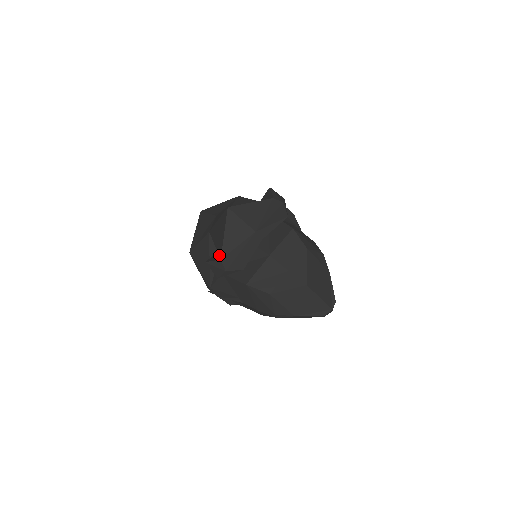
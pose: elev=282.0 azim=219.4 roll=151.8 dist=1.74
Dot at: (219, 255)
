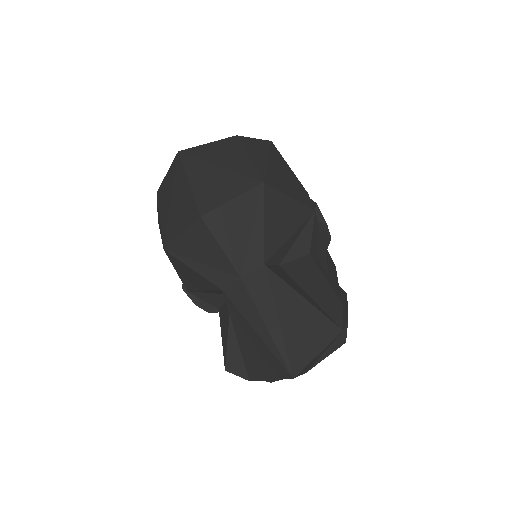
Dot at: (247, 372)
